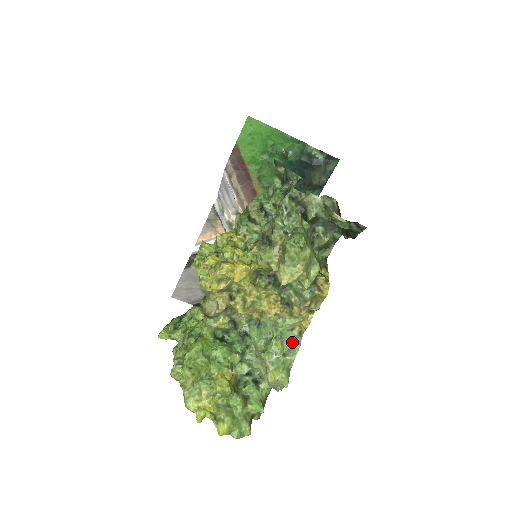
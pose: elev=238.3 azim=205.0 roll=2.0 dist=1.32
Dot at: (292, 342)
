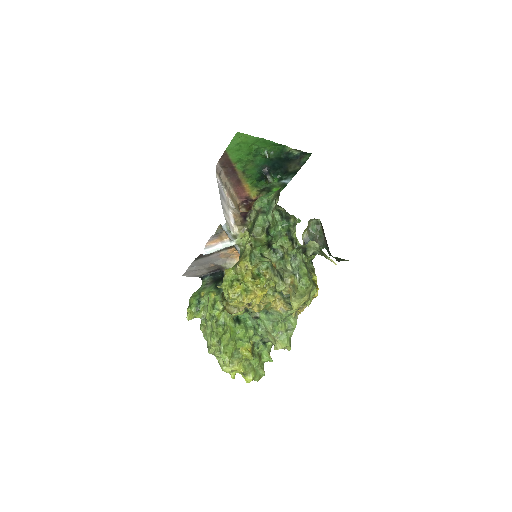
Dot at: (291, 322)
